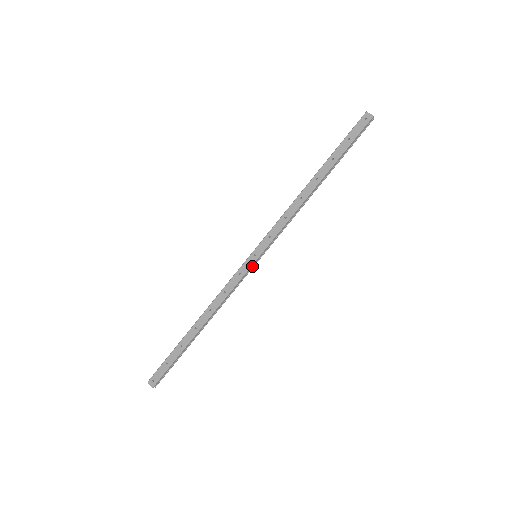
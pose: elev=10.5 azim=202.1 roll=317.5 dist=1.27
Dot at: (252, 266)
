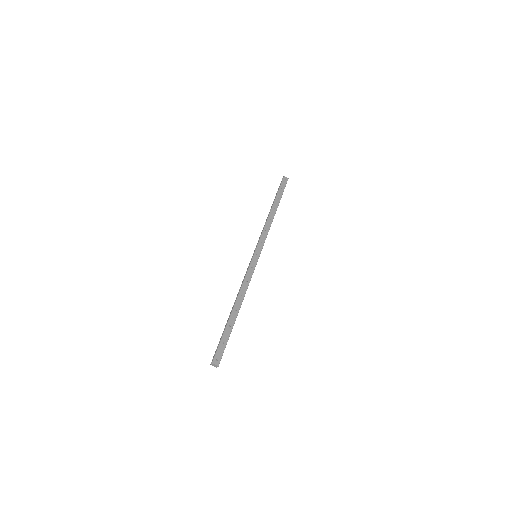
Dot at: occluded
